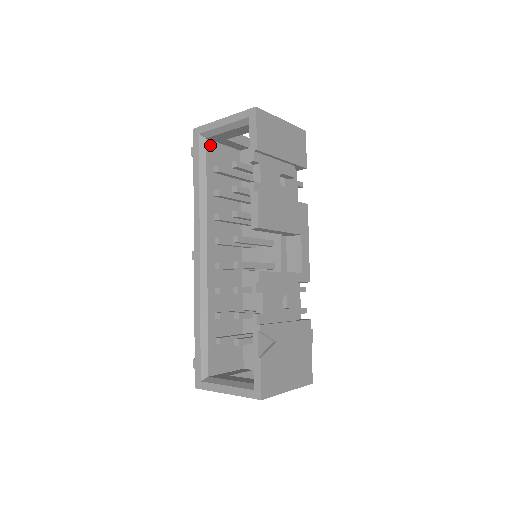
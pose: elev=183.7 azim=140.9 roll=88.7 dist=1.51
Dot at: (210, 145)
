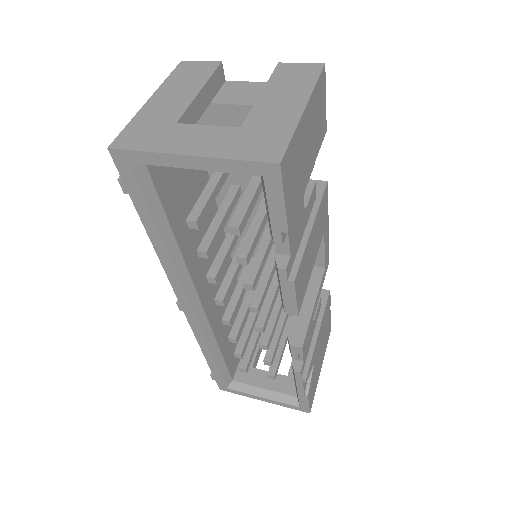
Dot at: occluded
